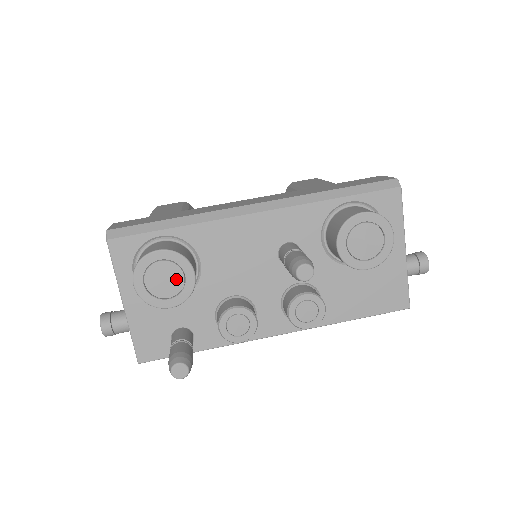
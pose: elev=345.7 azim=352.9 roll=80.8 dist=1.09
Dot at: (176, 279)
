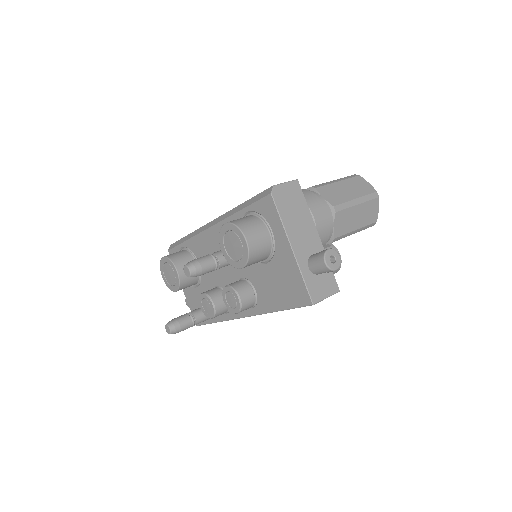
Dot at: (172, 274)
